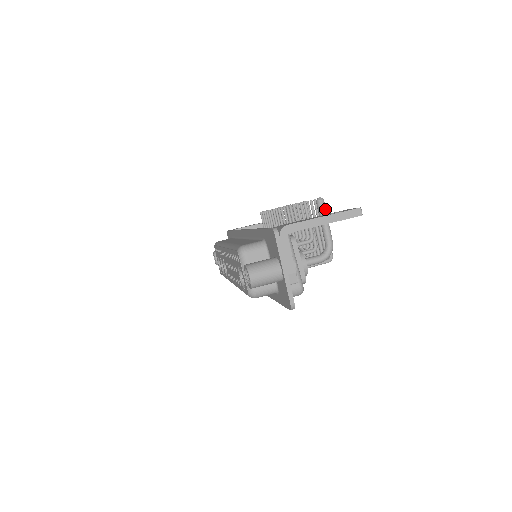
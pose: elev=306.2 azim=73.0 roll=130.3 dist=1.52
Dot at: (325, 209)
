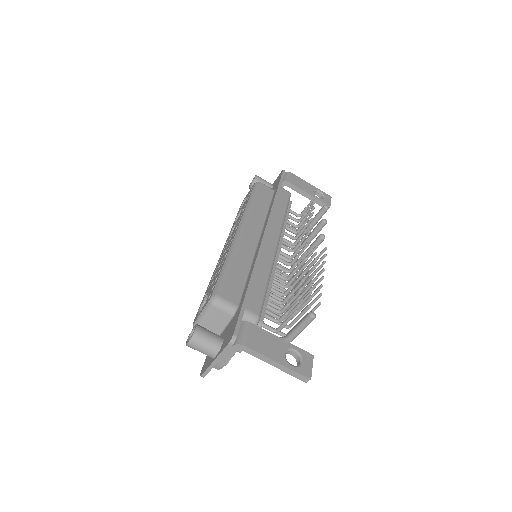
Dot at: occluded
